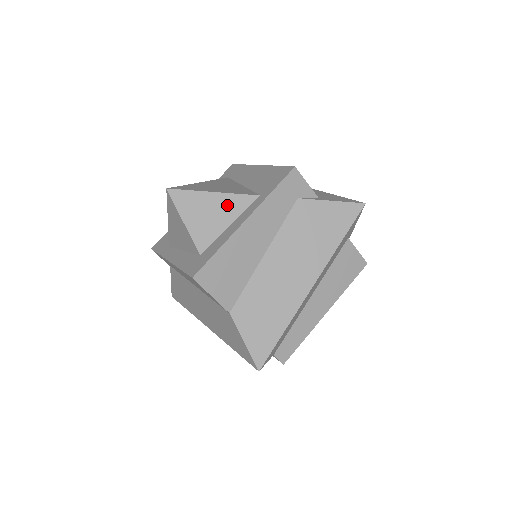
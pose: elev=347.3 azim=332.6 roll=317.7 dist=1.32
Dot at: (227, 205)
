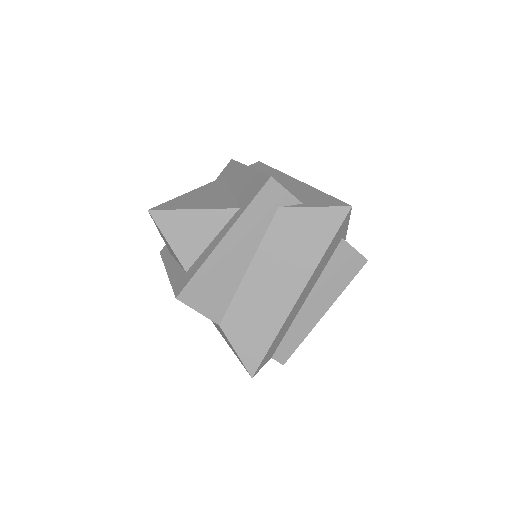
Dot at: (207, 221)
